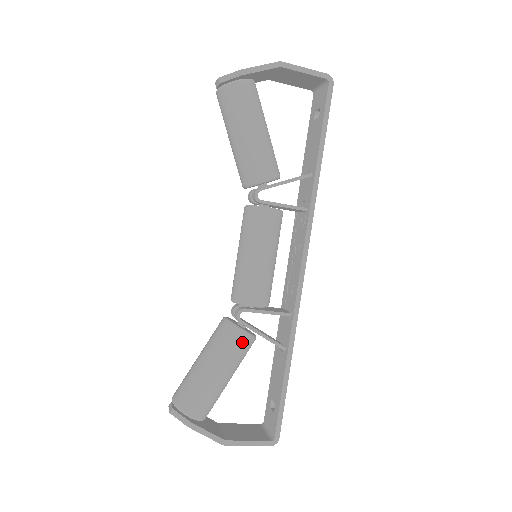
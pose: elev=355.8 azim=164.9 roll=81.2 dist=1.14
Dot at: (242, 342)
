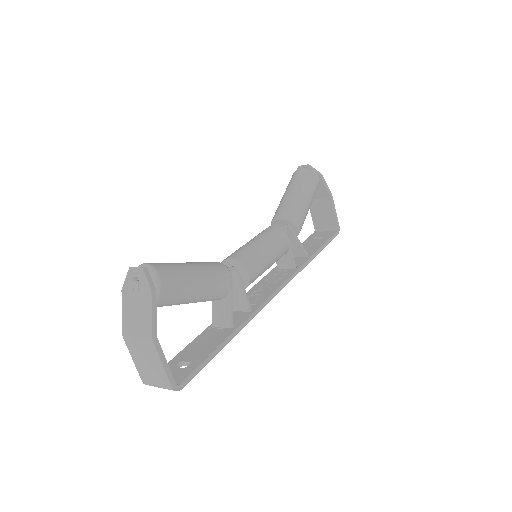
Dot at: (226, 285)
